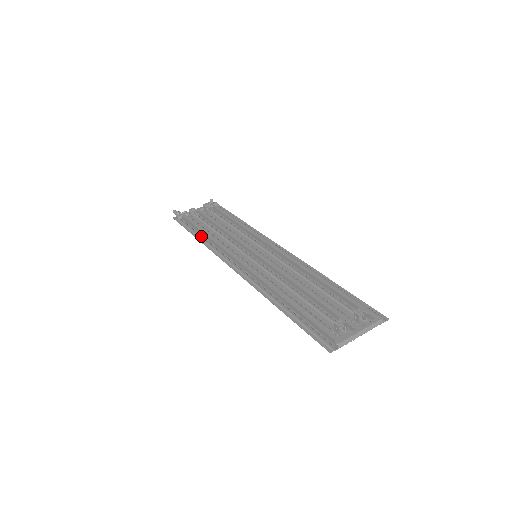
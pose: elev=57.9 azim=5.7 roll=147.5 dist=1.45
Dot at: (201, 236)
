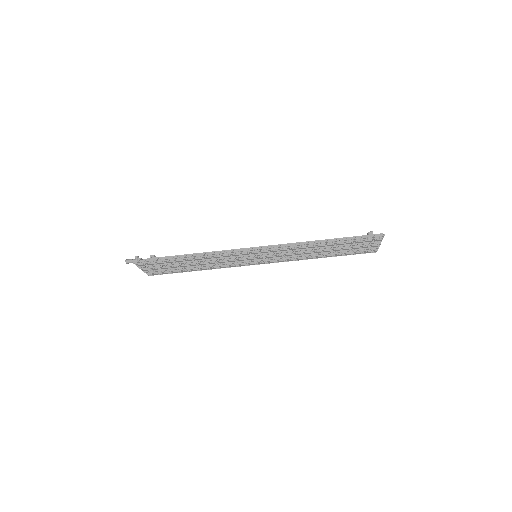
Dot at: (190, 255)
